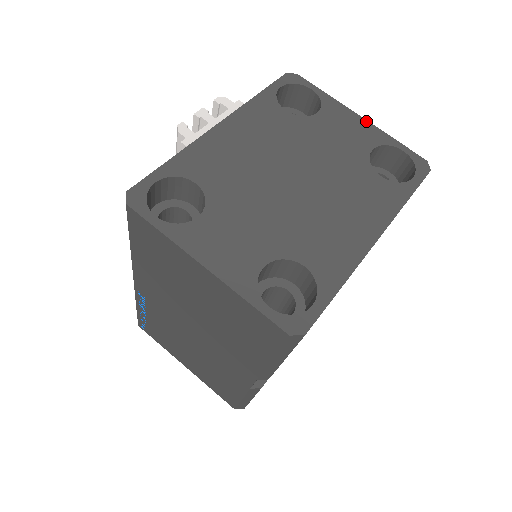
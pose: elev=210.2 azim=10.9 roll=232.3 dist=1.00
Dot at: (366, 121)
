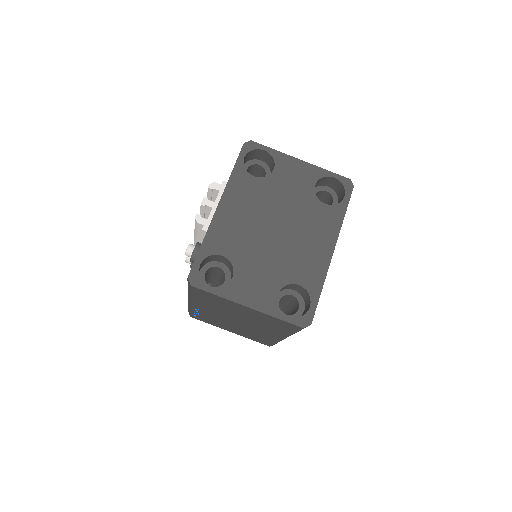
Dot at: (306, 163)
